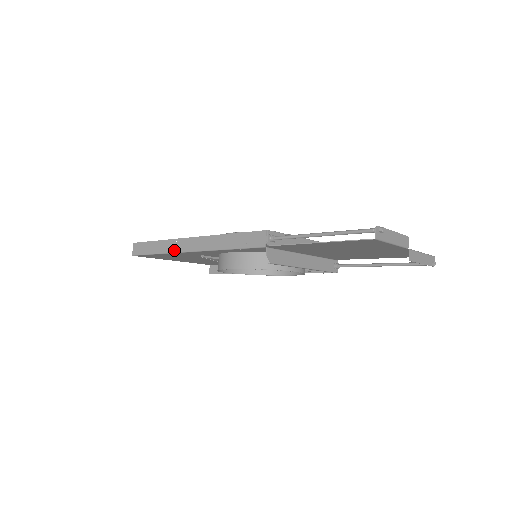
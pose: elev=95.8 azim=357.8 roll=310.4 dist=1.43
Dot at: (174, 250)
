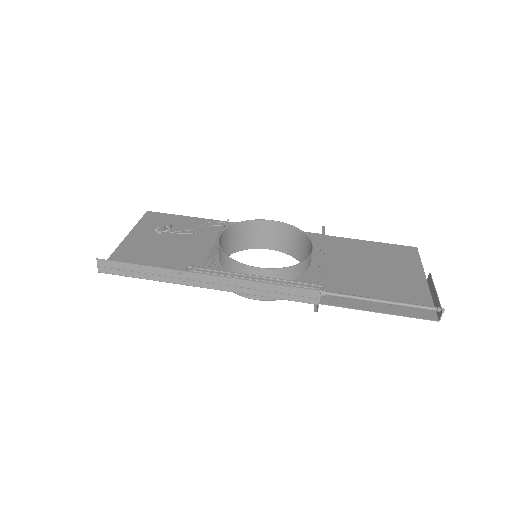
Dot at: (179, 282)
